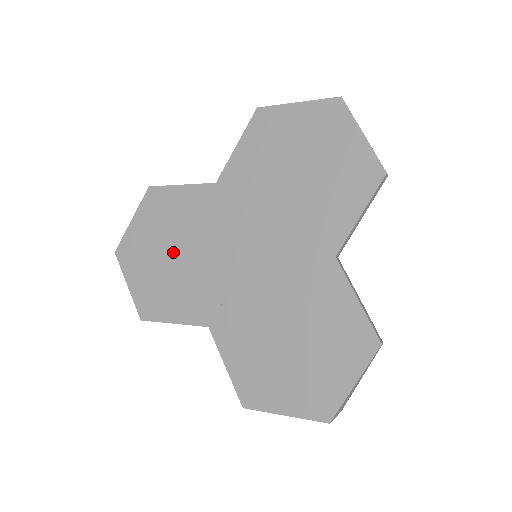
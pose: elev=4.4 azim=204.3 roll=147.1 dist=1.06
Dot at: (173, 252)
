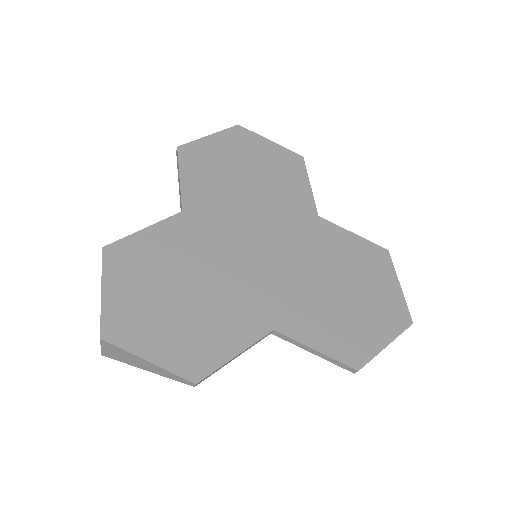
Dot at: (182, 290)
